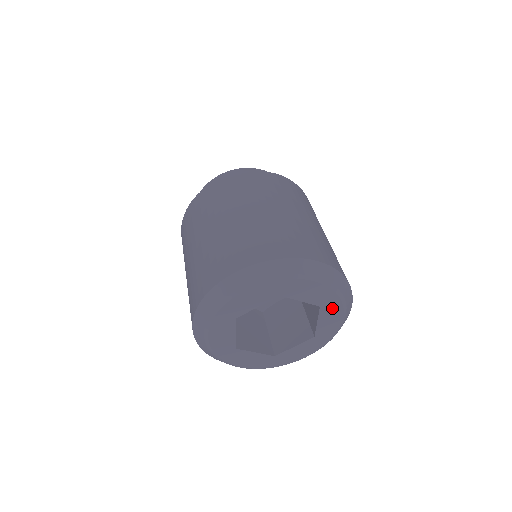
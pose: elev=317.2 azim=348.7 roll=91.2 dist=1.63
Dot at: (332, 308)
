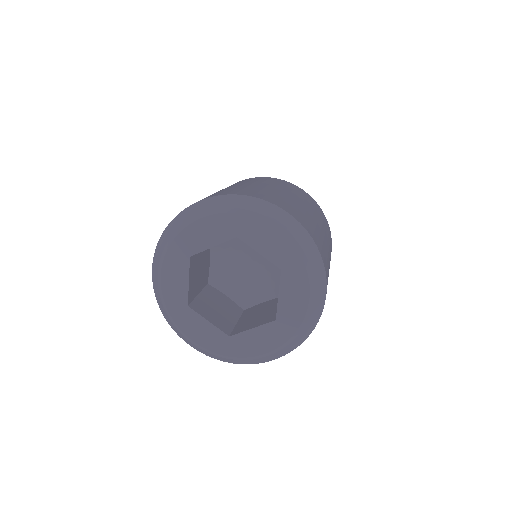
Dot at: (296, 278)
